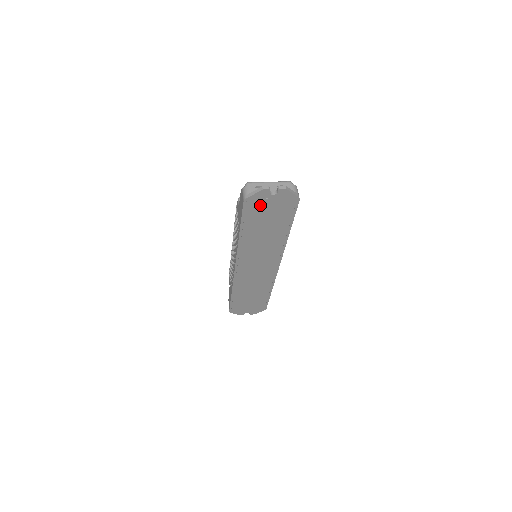
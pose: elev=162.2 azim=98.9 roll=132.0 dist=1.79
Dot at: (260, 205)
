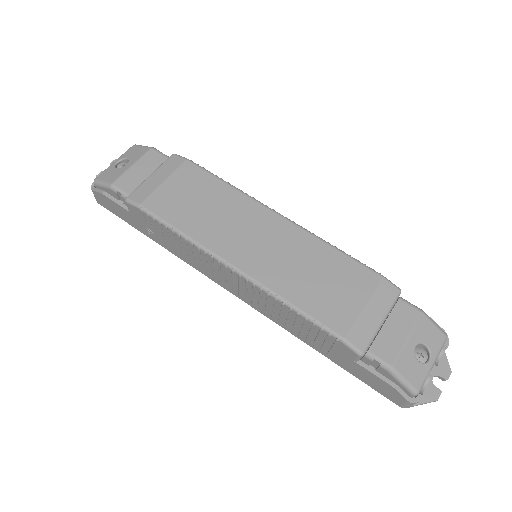
Dot at: occluded
